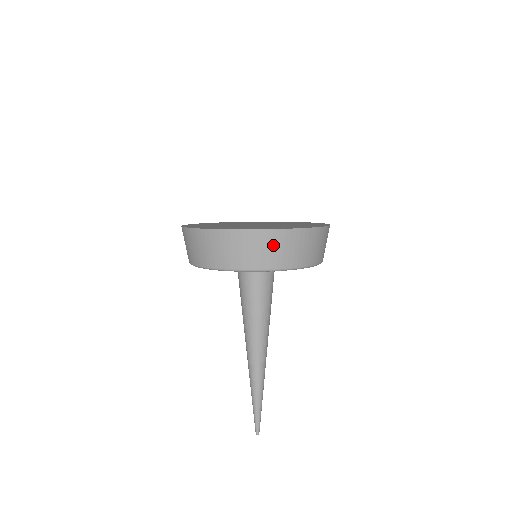
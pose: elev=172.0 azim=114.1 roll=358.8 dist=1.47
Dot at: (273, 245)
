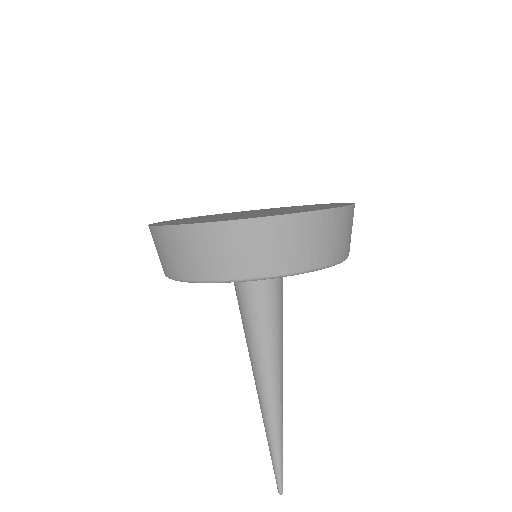
Dot at: (216, 245)
